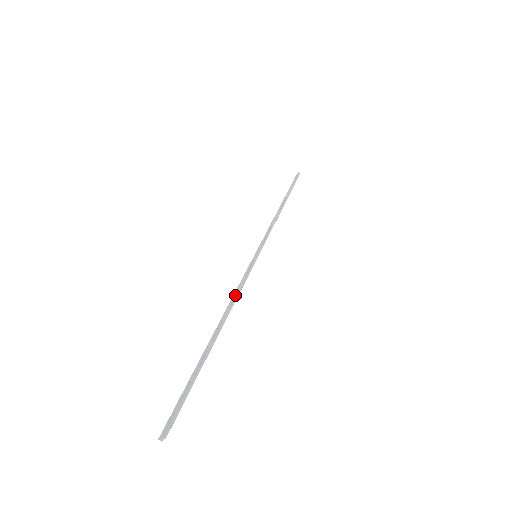
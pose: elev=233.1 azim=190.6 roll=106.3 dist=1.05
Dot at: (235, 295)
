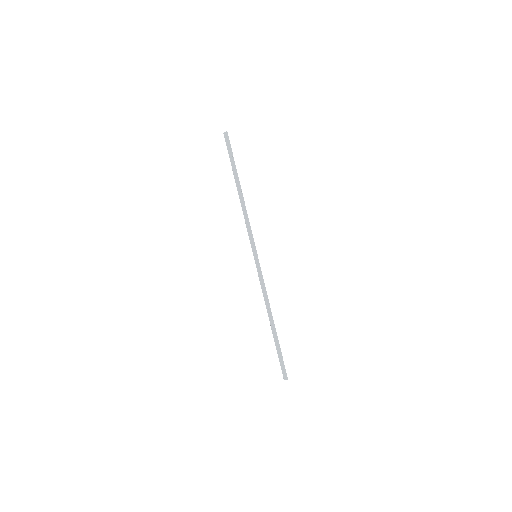
Dot at: (267, 296)
